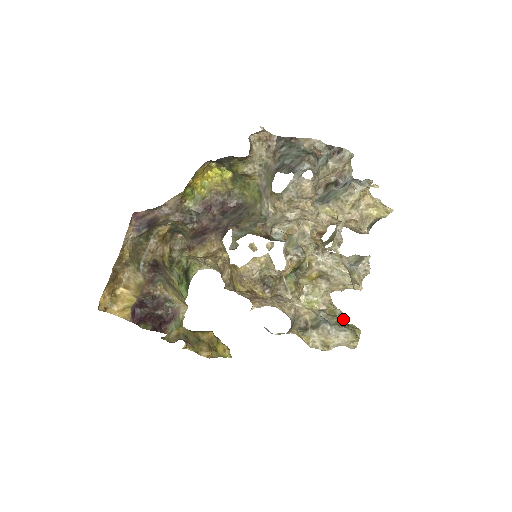
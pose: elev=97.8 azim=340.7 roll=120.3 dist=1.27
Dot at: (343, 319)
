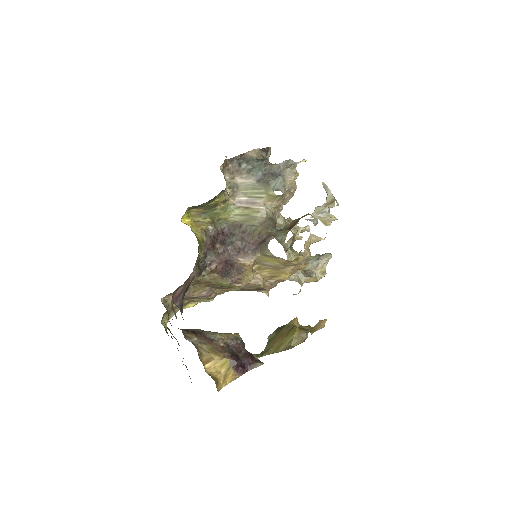
Dot at: occluded
